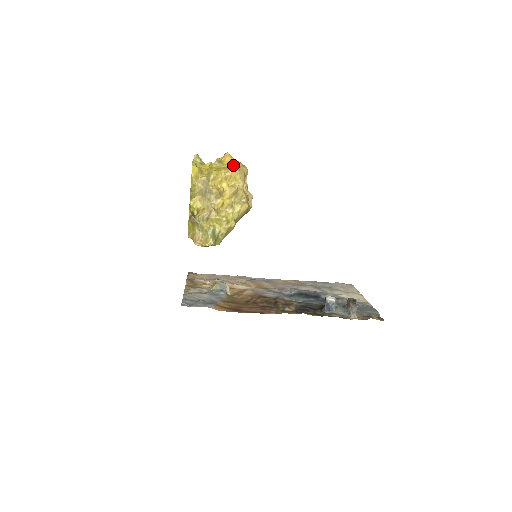
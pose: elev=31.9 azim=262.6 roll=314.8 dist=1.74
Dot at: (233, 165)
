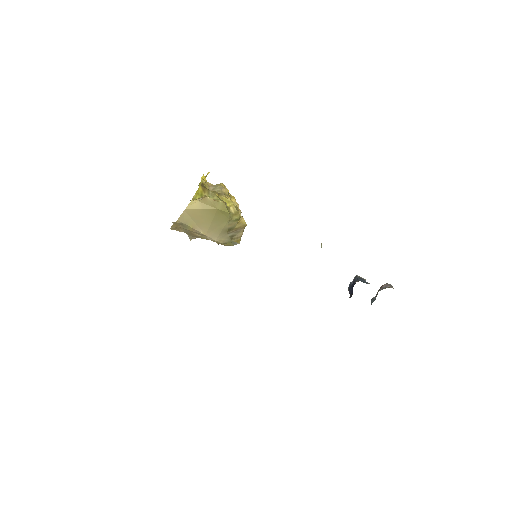
Dot at: occluded
